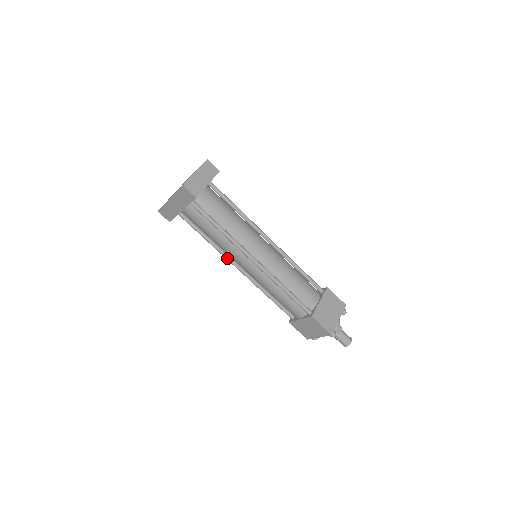
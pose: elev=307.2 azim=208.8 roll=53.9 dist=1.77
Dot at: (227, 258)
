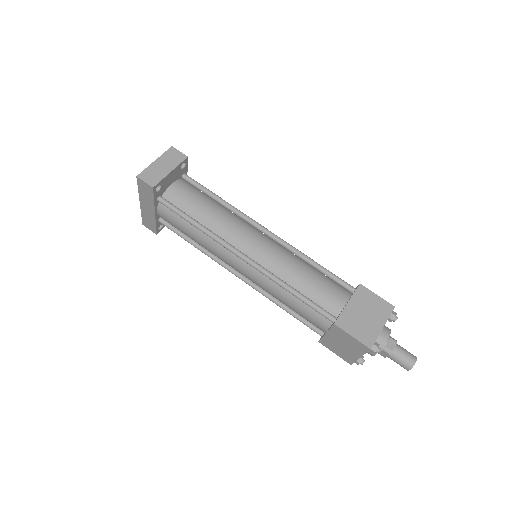
Dot at: (221, 264)
